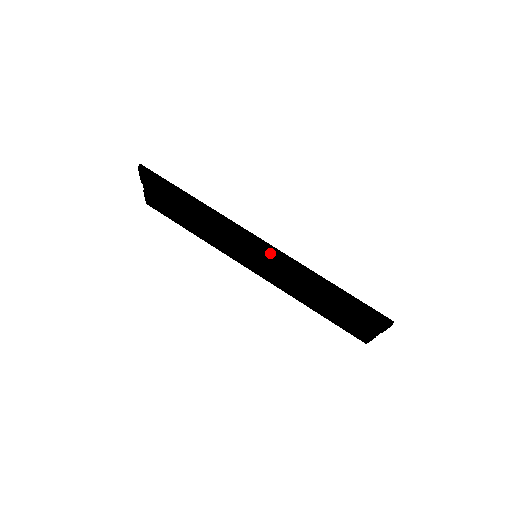
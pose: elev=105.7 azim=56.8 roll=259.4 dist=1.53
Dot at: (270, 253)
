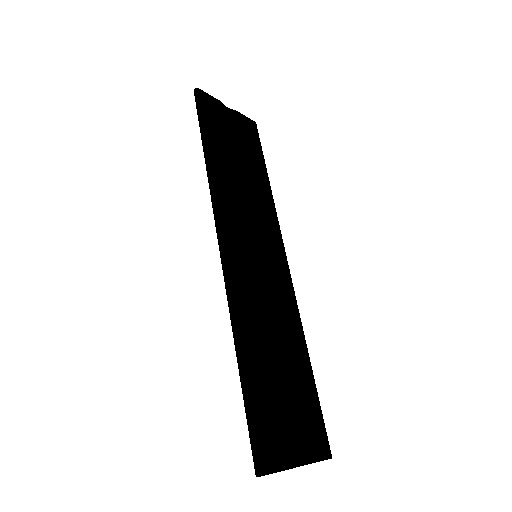
Dot at: occluded
